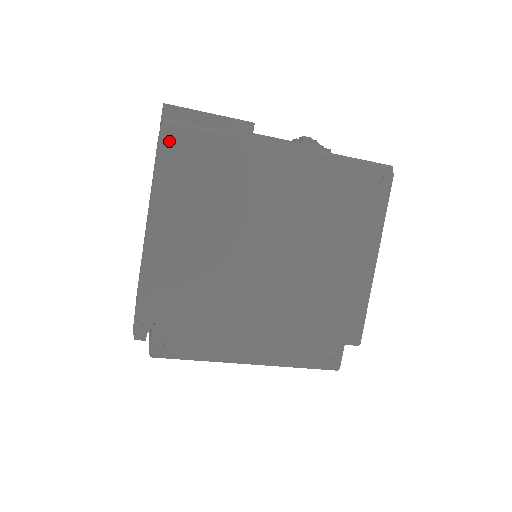
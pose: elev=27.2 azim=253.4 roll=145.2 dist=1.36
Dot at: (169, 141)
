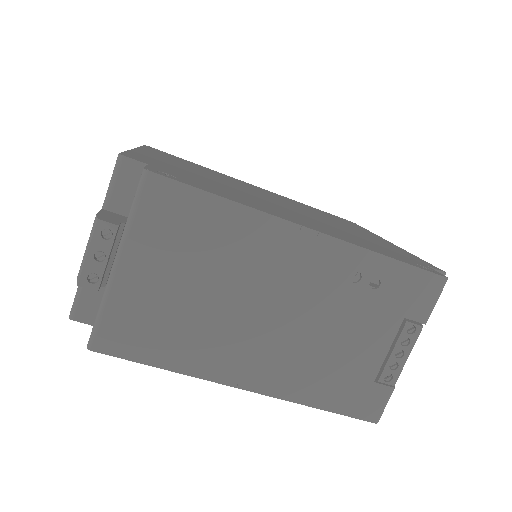
Dot at: occluded
